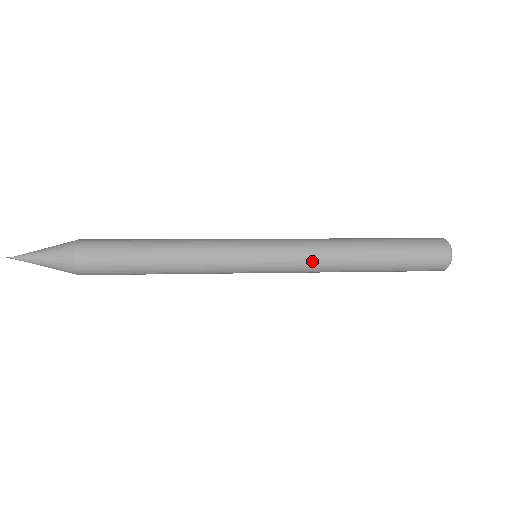
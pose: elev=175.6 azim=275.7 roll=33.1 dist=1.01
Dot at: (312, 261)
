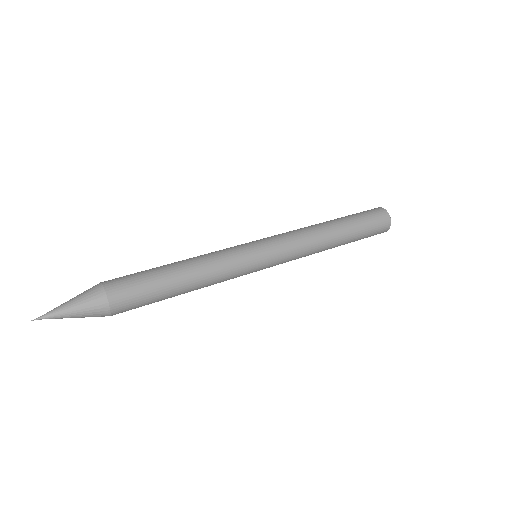
Dot at: (298, 258)
